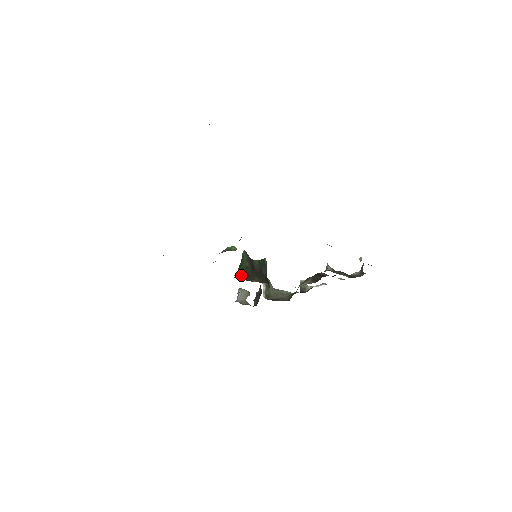
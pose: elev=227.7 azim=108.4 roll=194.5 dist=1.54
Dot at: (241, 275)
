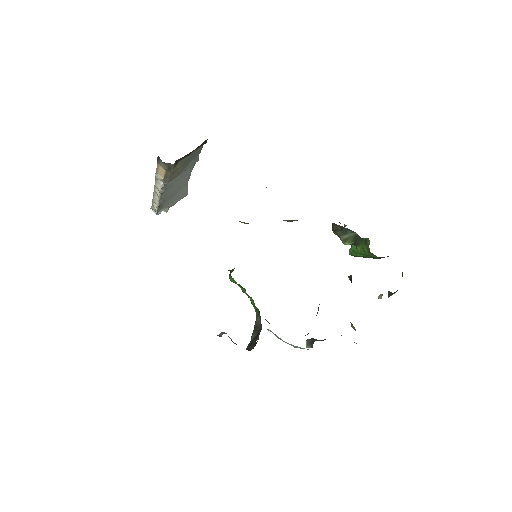
Dot at: occluded
